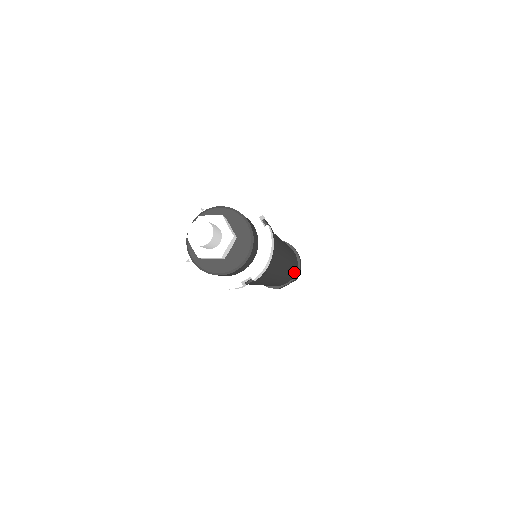
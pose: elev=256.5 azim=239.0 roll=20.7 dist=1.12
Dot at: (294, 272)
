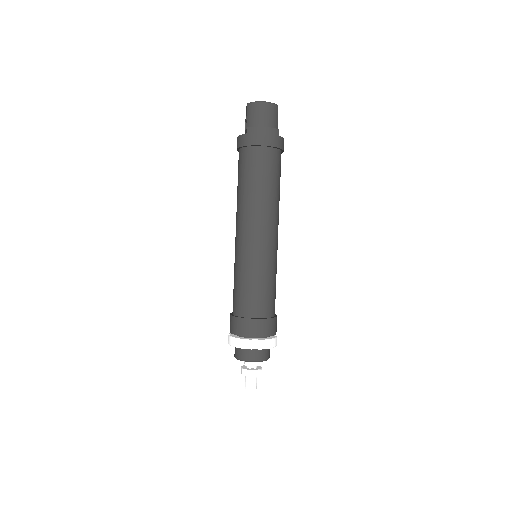
Dot at: occluded
